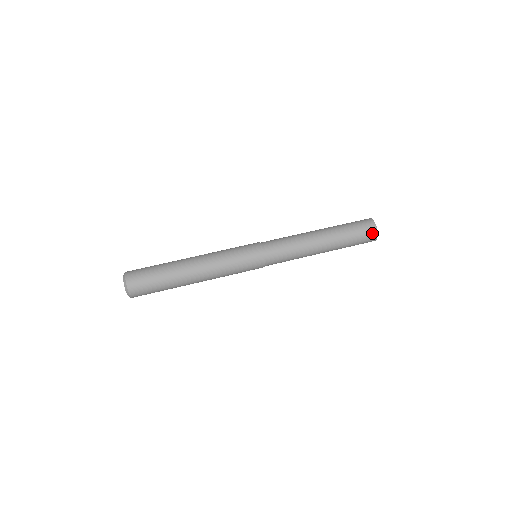
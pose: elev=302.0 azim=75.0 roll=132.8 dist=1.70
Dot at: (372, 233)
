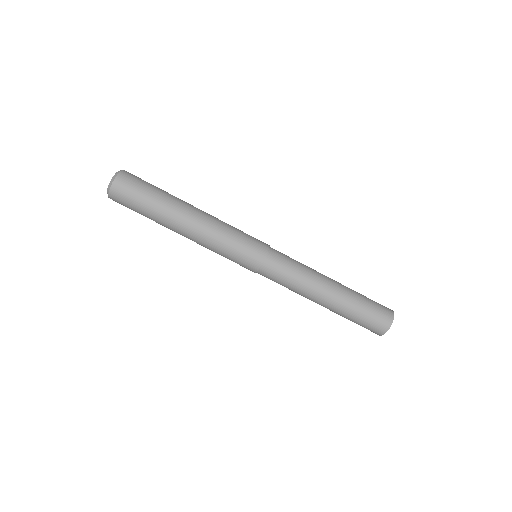
Dot at: (376, 332)
